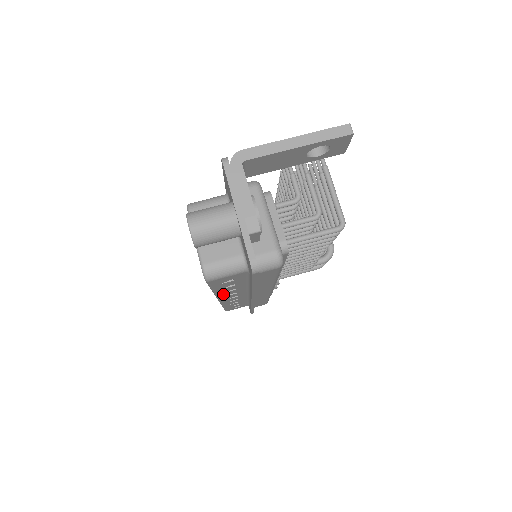
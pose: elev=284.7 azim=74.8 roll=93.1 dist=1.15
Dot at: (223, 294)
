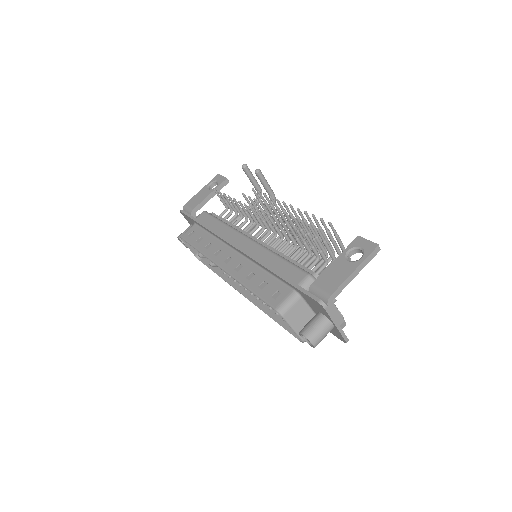
Dot at: (263, 305)
